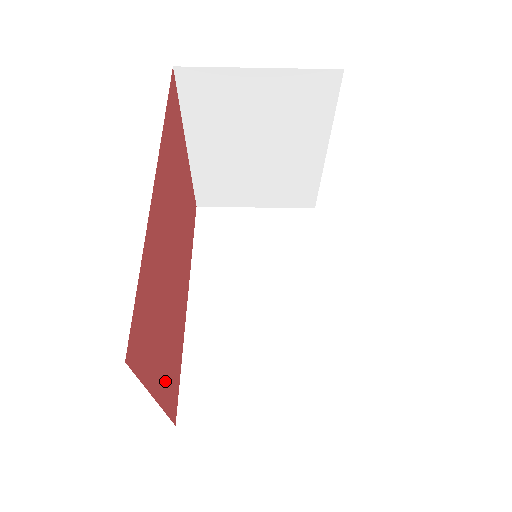
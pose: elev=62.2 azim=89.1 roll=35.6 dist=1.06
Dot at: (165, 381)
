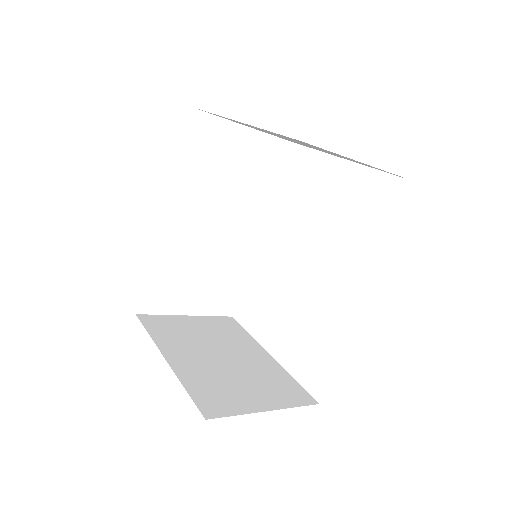
Dot at: occluded
